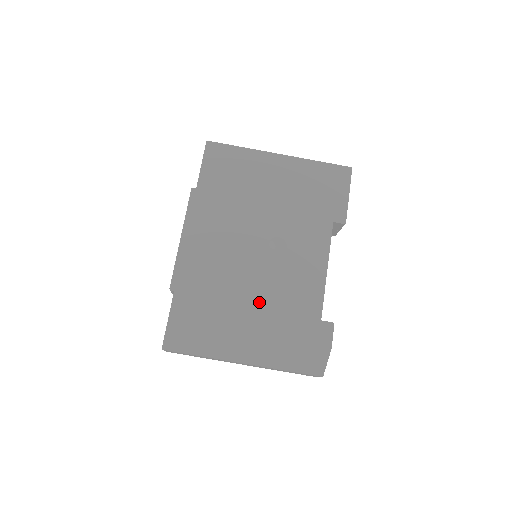
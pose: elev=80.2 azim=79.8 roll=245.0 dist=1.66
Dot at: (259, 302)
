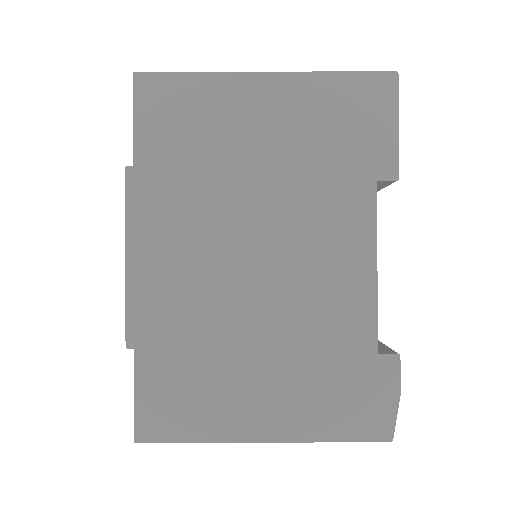
Dot at: (273, 342)
